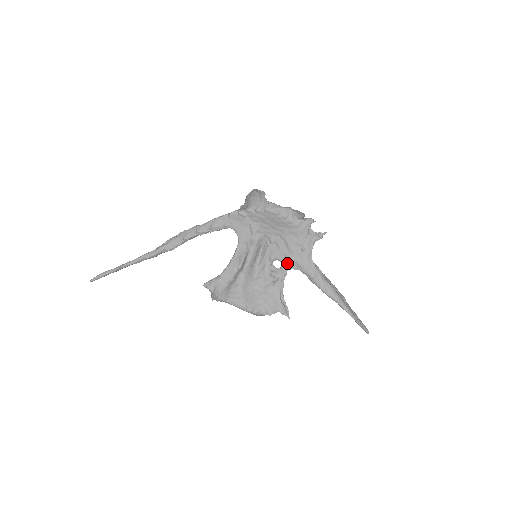
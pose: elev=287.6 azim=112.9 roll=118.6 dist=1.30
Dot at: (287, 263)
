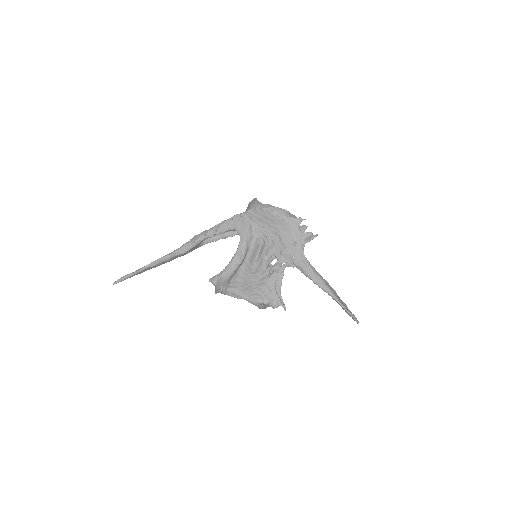
Dot at: (282, 257)
